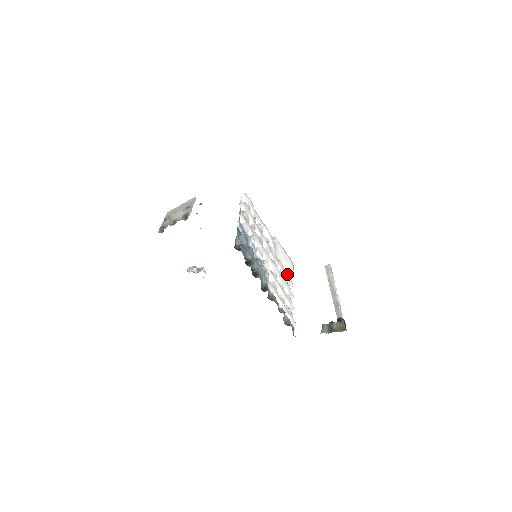
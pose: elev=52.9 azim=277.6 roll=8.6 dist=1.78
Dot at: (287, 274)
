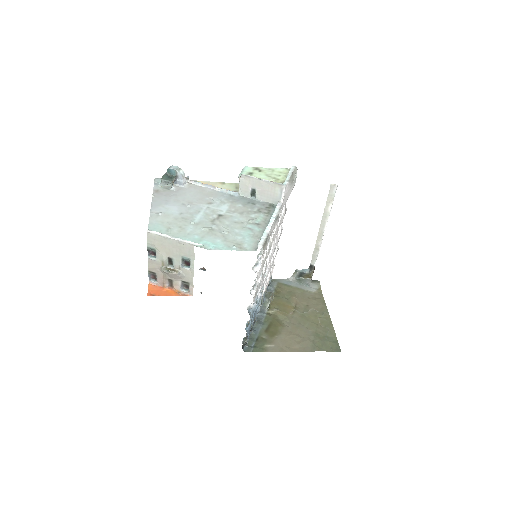
Dot at: occluded
